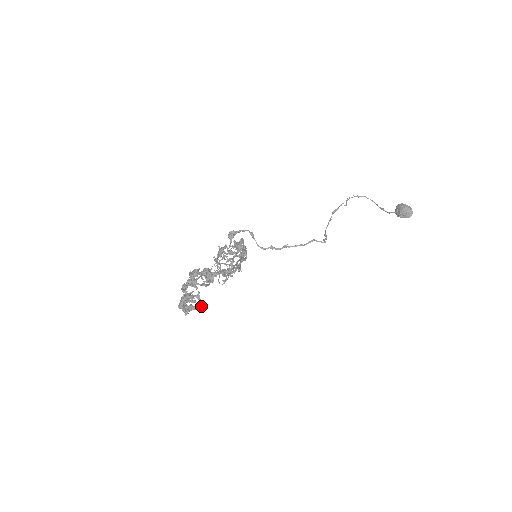
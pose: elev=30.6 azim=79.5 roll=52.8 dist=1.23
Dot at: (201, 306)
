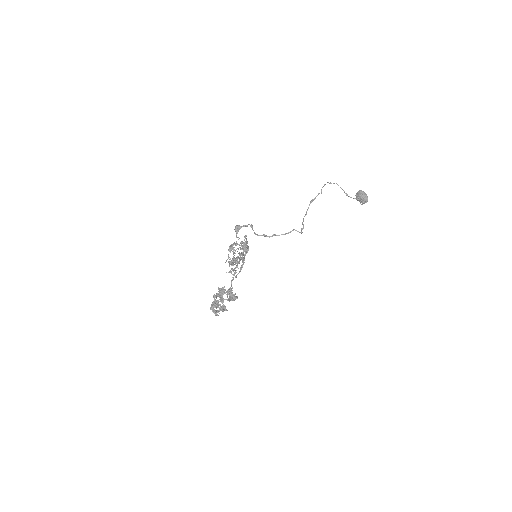
Dot at: (225, 310)
